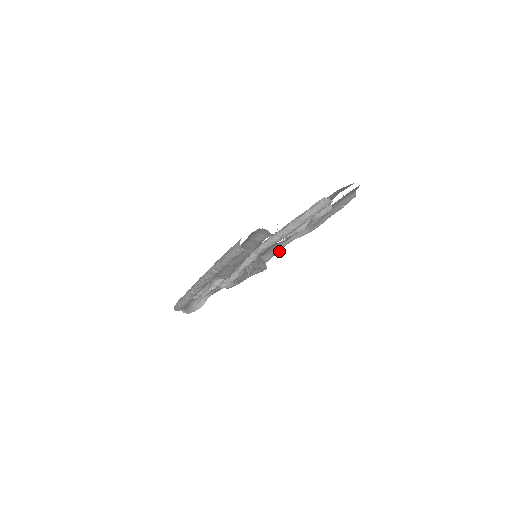
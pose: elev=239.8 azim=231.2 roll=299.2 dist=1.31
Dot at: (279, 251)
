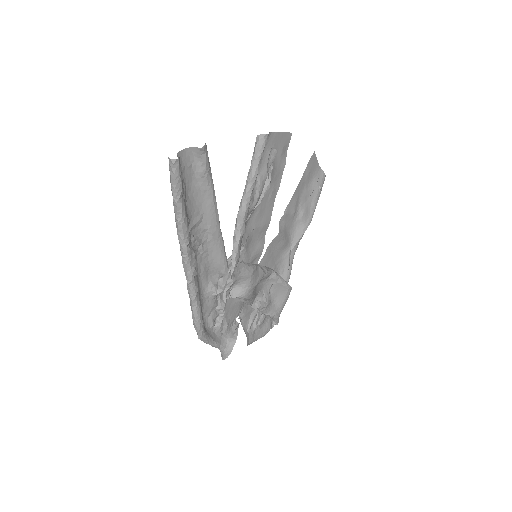
Dot at: (289, 260)
